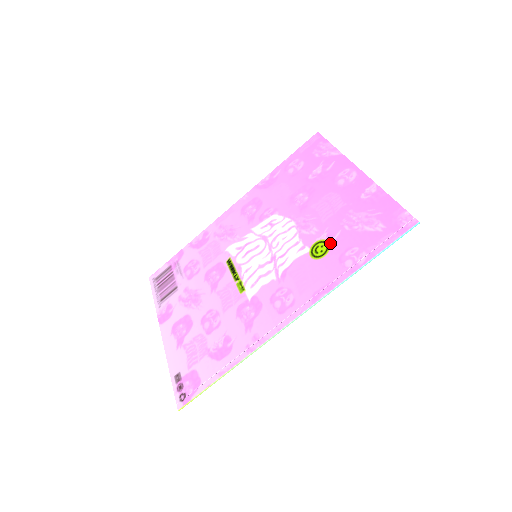
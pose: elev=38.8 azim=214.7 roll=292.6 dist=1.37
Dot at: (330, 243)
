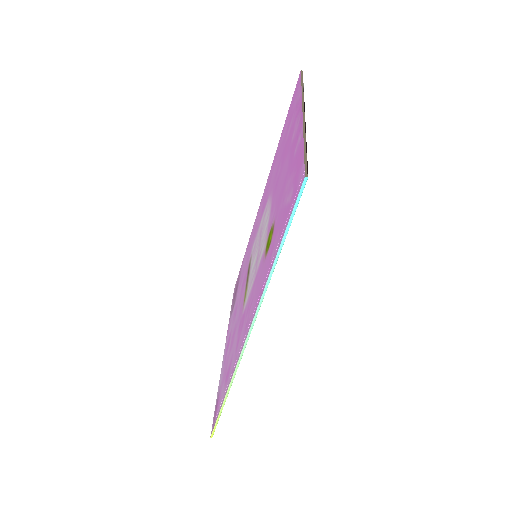
Dot at: (273, 230)
